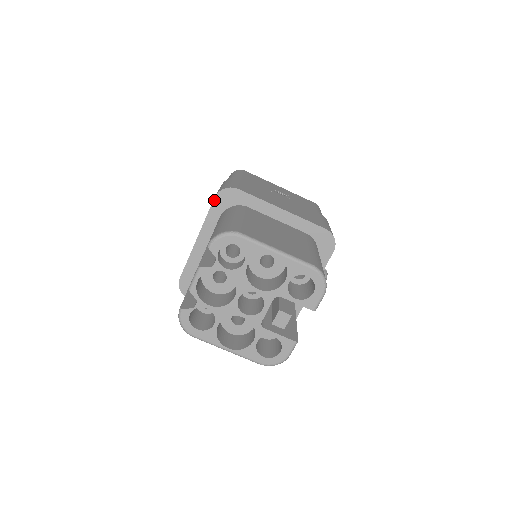
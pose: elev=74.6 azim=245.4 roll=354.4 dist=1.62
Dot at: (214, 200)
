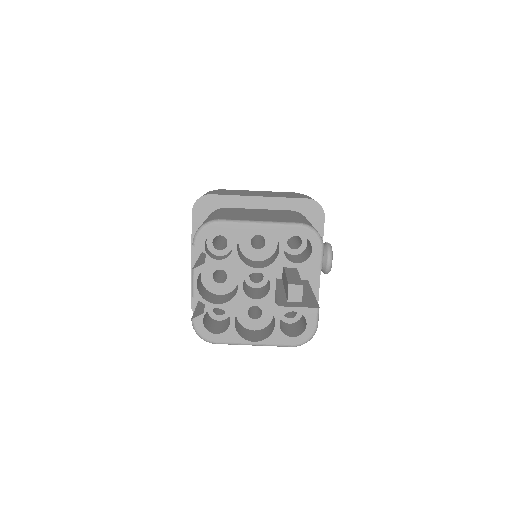
Dot at: (192, 214)
